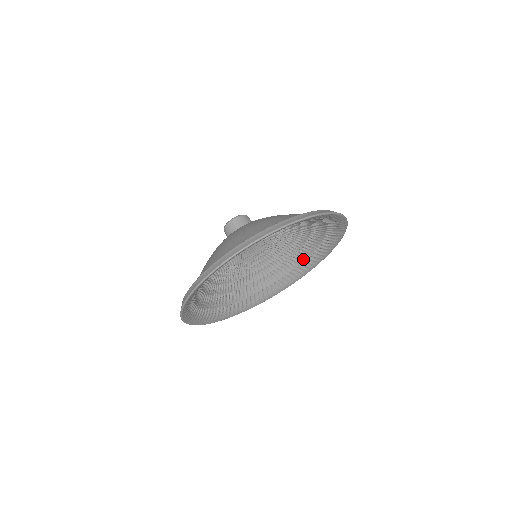
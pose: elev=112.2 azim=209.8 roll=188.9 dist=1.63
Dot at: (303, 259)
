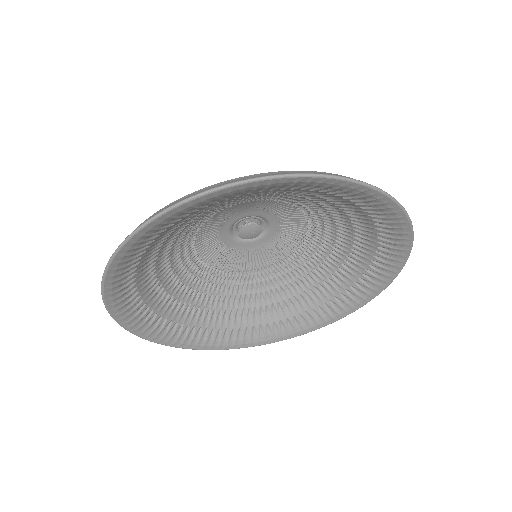
Dot at: (368, 261)
